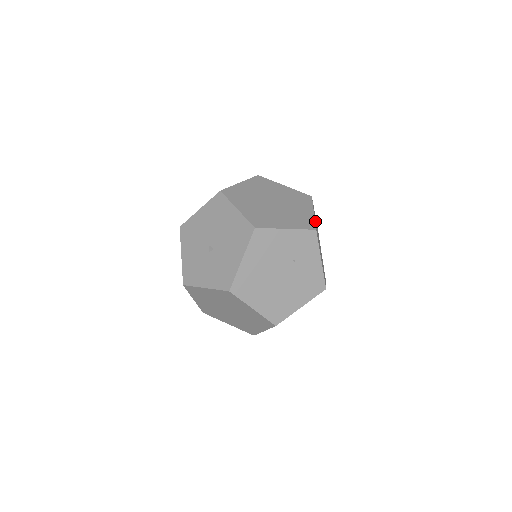
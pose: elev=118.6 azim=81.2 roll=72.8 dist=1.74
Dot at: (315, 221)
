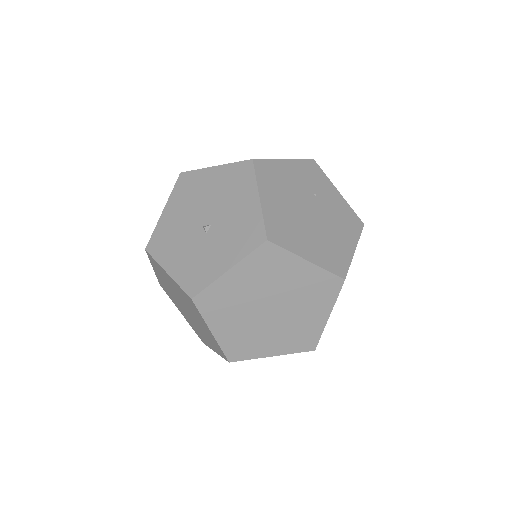
Dot at: occluded
